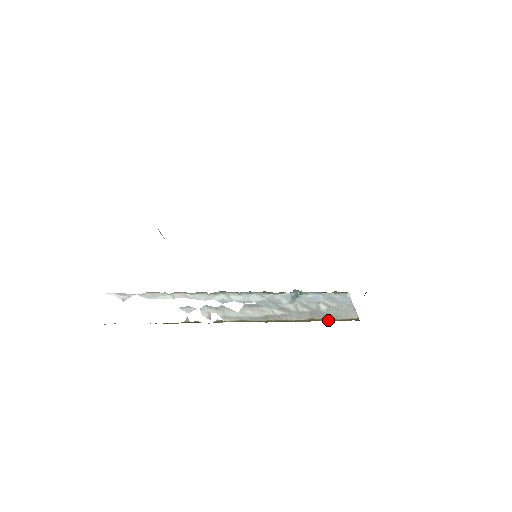
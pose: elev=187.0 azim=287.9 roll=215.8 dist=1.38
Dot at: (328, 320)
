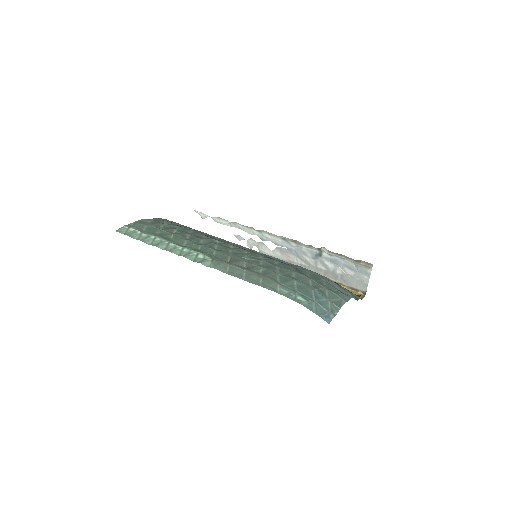
Dot at: occluded
